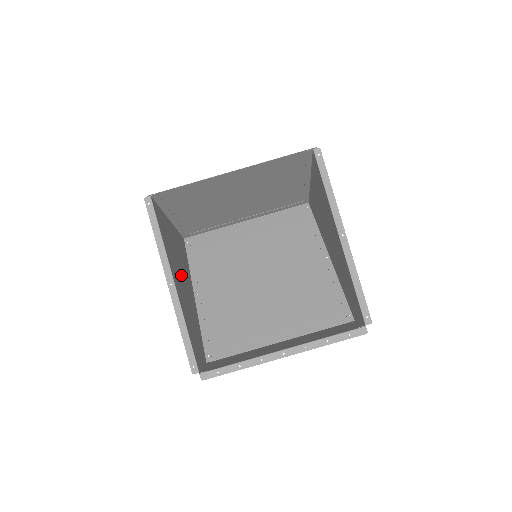
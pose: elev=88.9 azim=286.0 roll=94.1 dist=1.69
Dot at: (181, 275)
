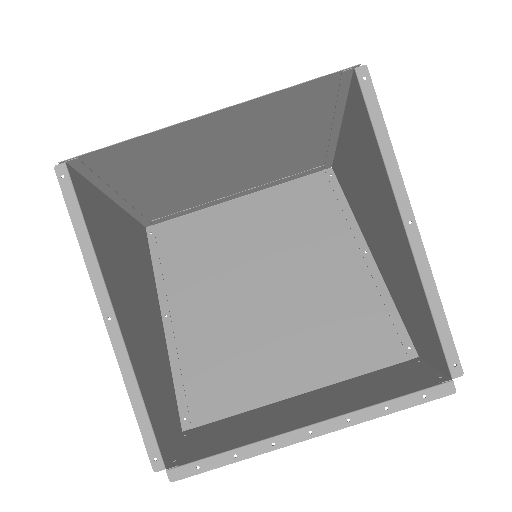
Dot at: (134, 293)
